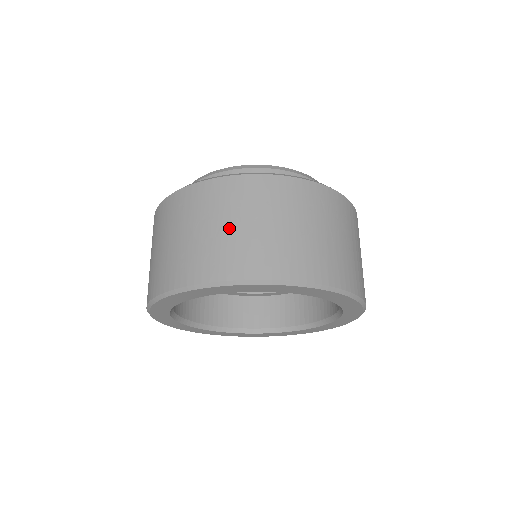
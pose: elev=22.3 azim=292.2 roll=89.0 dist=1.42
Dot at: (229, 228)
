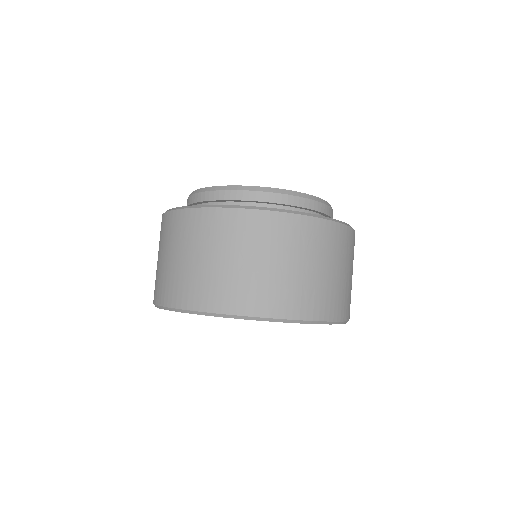
Dot at: (283, 268)
